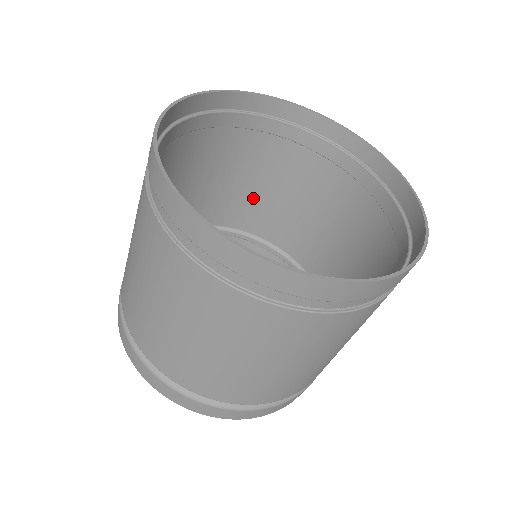
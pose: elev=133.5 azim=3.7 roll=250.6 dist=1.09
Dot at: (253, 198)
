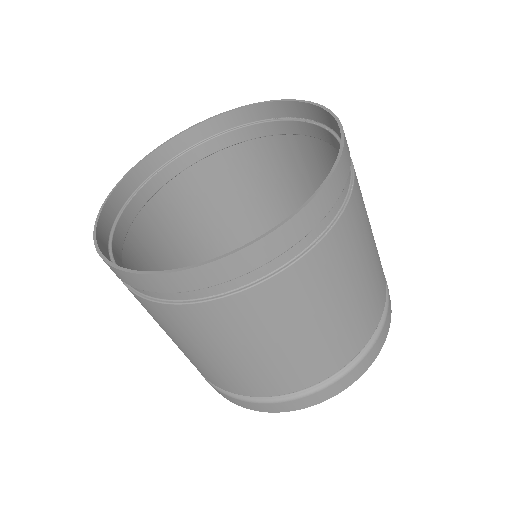
Dot at: (275, 200)
